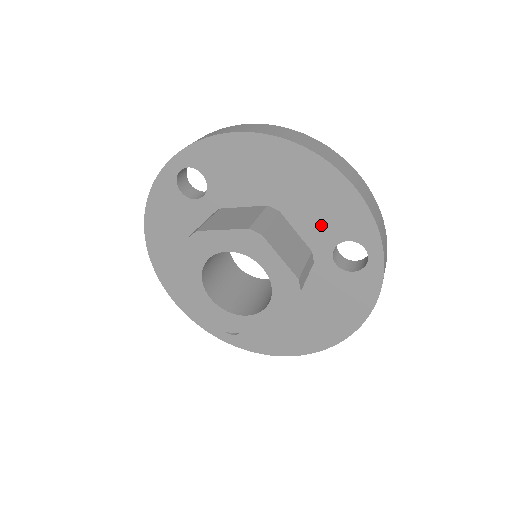
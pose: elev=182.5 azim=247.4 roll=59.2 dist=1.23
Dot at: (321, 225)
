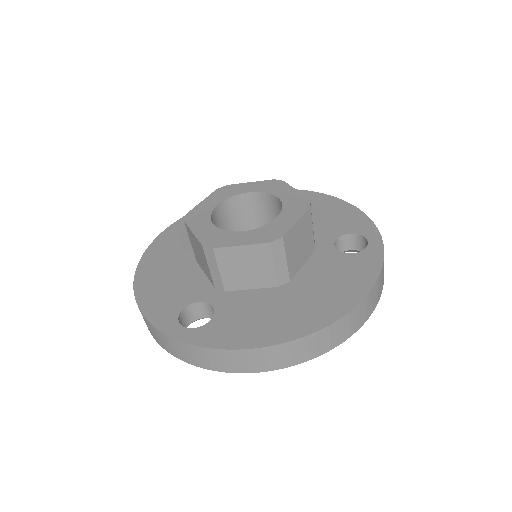
Dot at: (325, 227)
